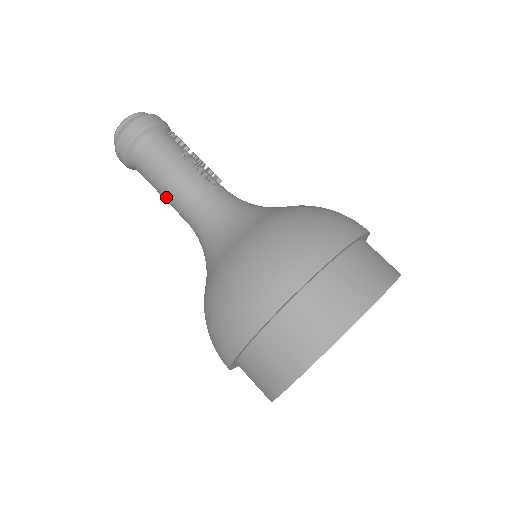
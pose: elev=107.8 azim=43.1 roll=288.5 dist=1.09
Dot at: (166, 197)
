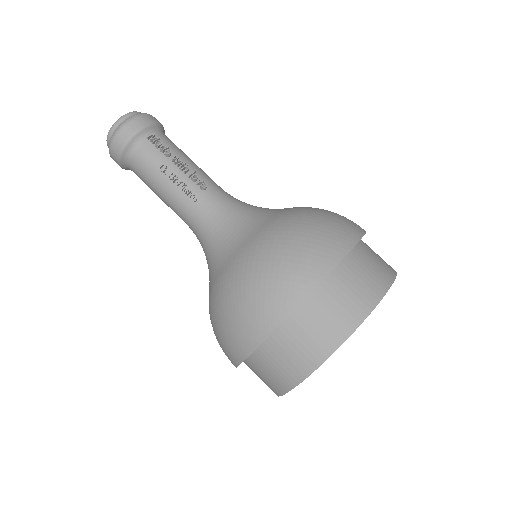
Dot at: occluded
